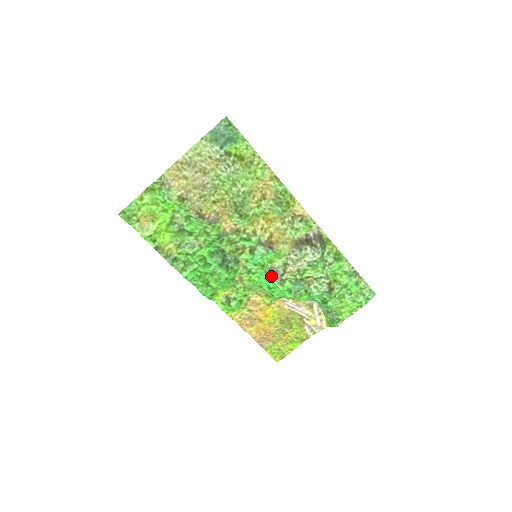
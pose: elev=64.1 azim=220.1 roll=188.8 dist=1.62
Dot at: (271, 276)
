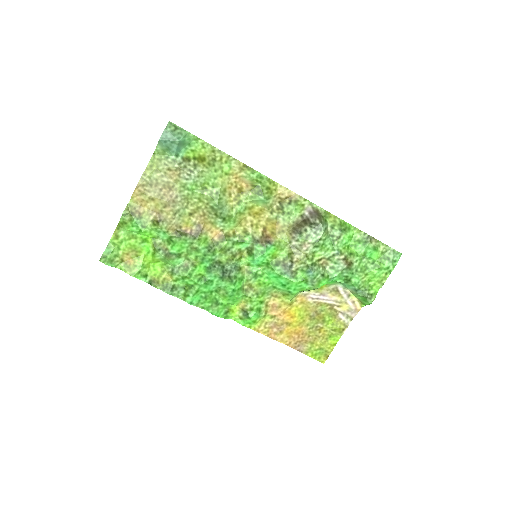
Dot at: (280, 272)
